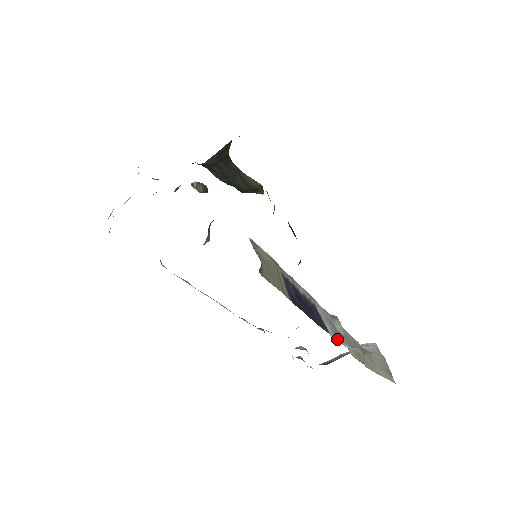
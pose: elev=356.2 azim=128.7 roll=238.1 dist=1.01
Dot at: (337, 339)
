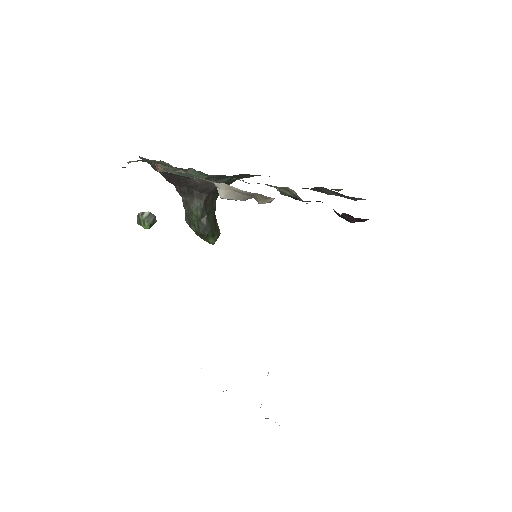
Dot at: occluded
